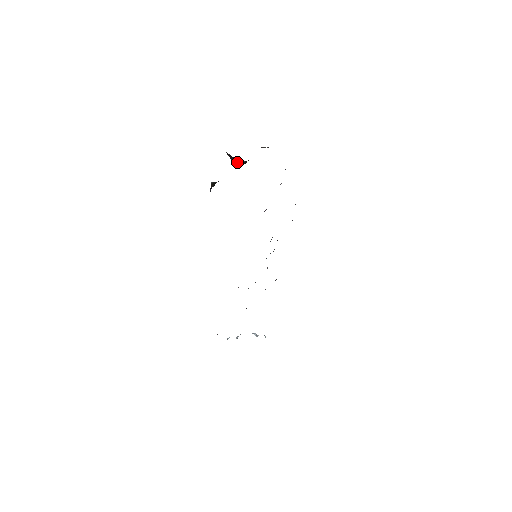
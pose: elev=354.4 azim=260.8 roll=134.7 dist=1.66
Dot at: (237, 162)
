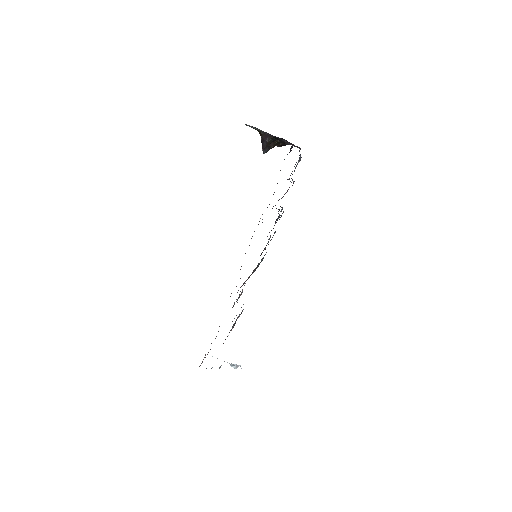
Dot at: occluded
